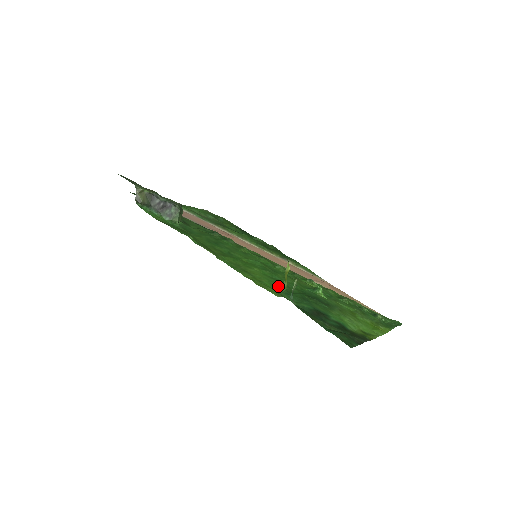
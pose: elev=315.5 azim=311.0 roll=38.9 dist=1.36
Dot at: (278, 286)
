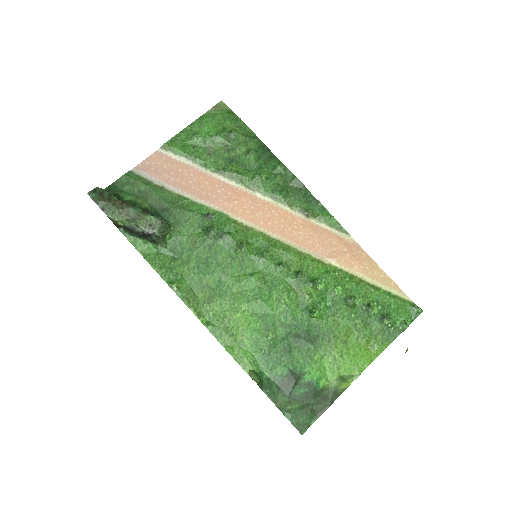
Dot at: (260, 341)
